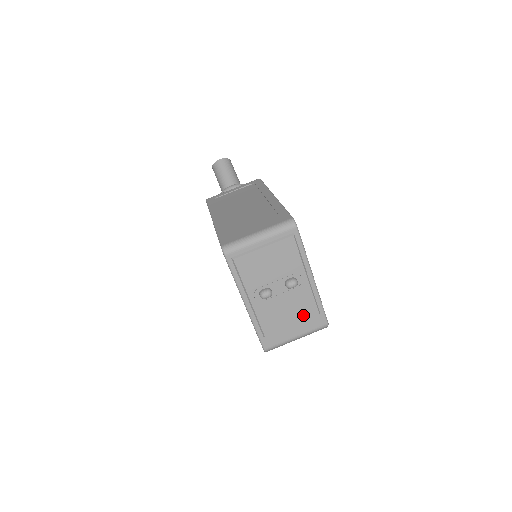
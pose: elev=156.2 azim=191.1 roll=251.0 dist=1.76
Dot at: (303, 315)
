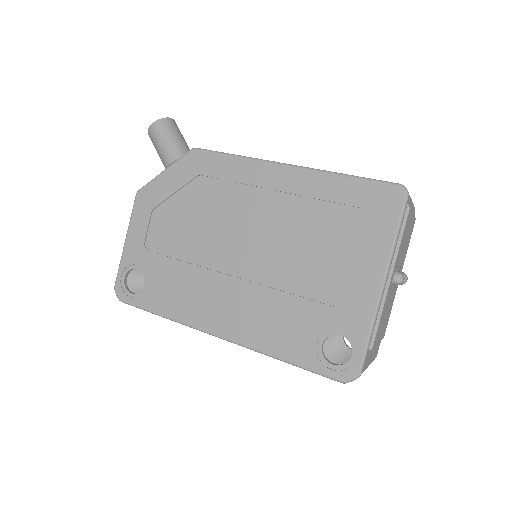
Dot at: (383, 331)
